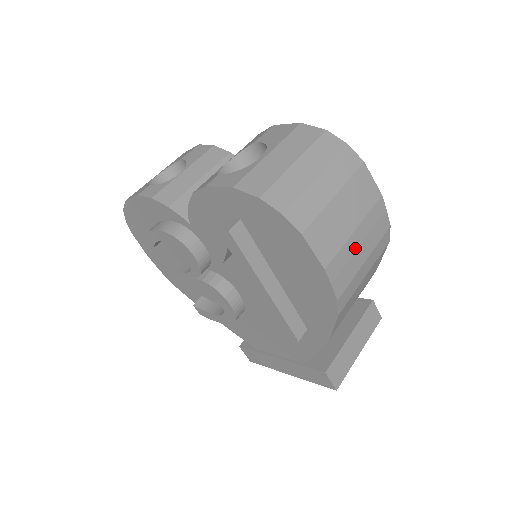
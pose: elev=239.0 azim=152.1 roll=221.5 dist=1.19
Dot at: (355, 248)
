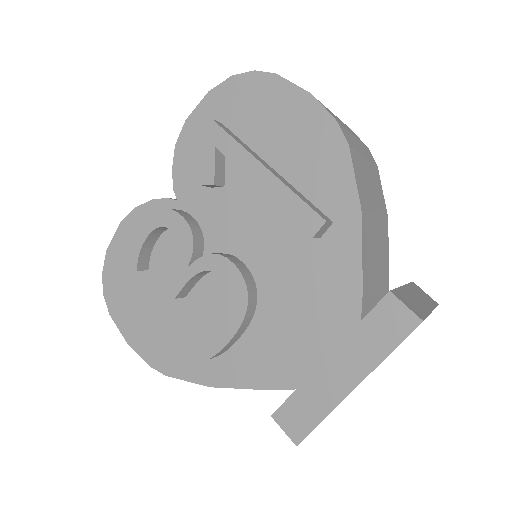
Dot at: occluded
